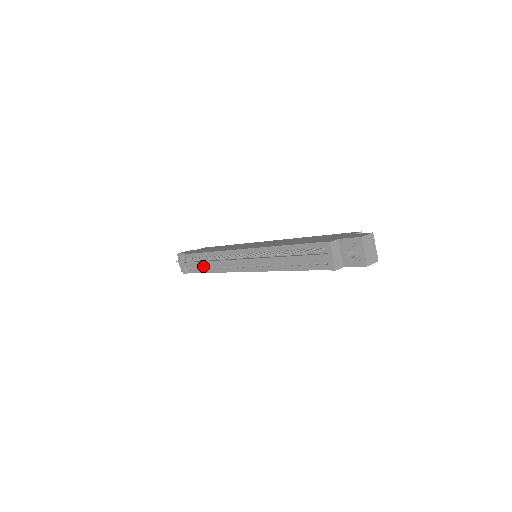
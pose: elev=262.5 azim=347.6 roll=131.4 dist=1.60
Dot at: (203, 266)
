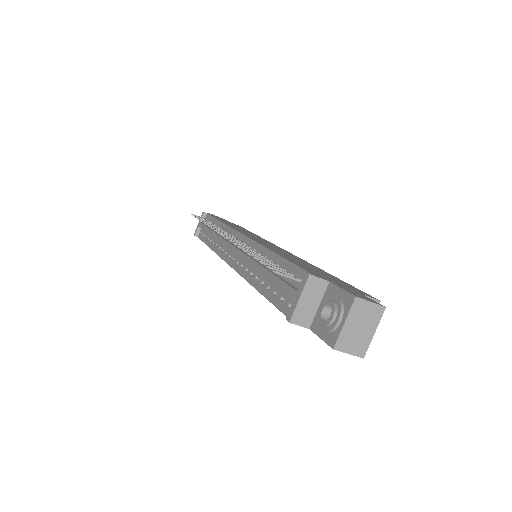
Dot at: (209, 235)
